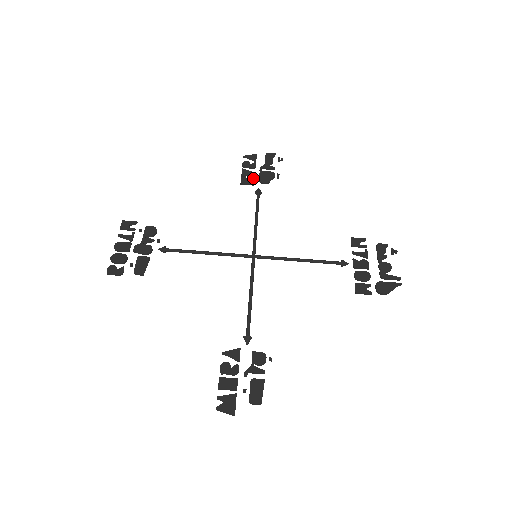
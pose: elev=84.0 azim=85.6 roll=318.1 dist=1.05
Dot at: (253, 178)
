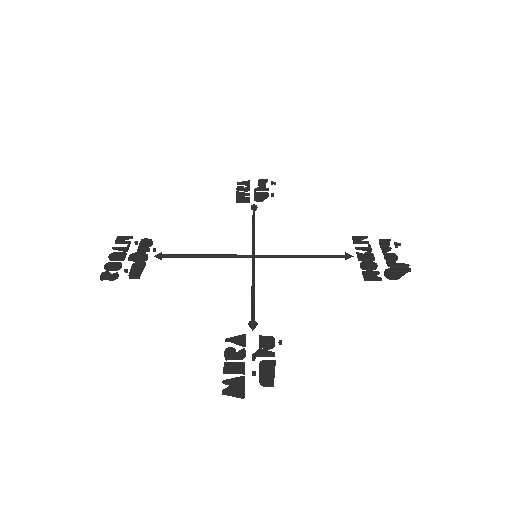
Dot at: (248, 197)
